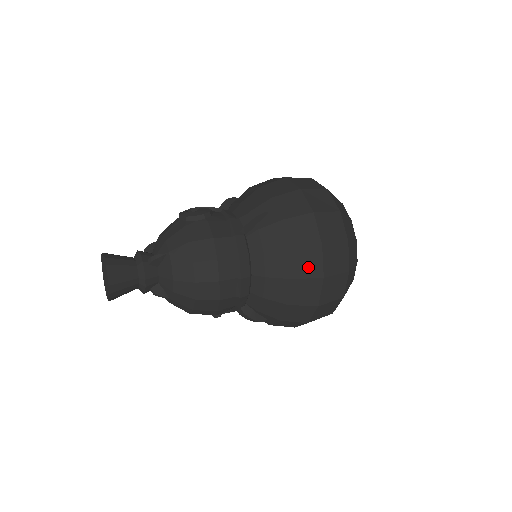
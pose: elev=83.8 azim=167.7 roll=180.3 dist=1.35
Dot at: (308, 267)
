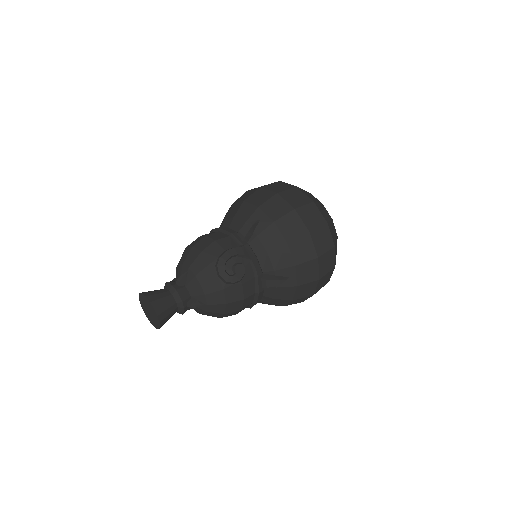
Dot at: (297, 302)
